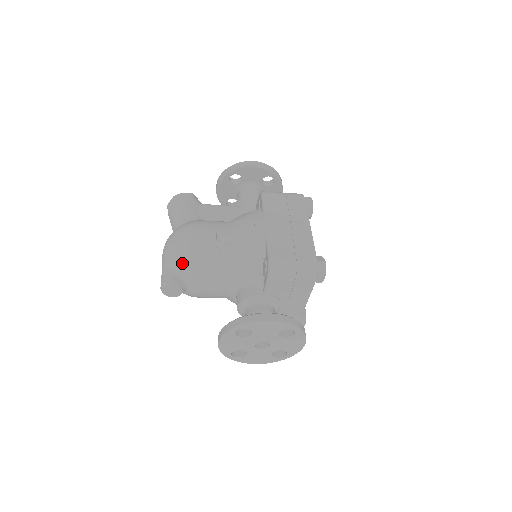
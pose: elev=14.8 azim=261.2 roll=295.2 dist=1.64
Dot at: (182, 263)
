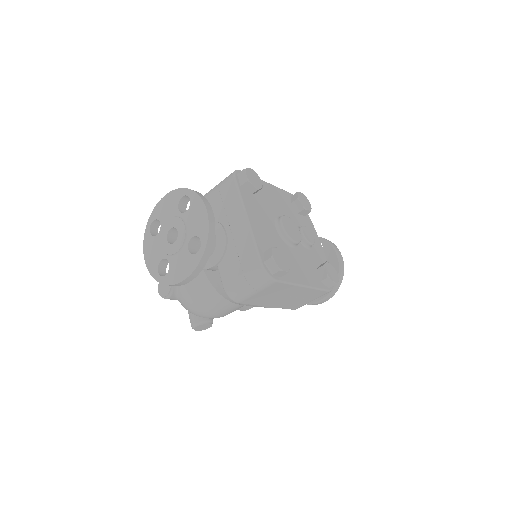
Dot at: occluded
